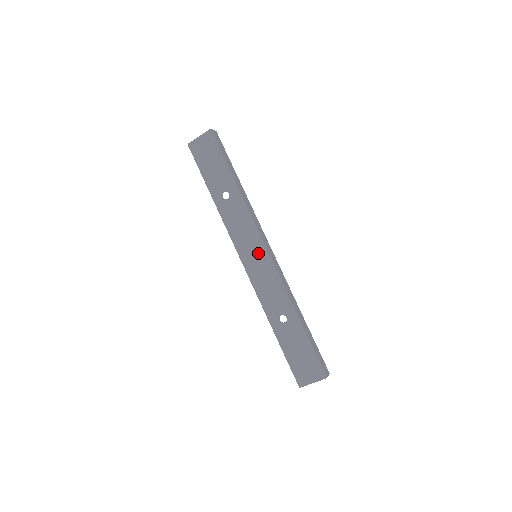
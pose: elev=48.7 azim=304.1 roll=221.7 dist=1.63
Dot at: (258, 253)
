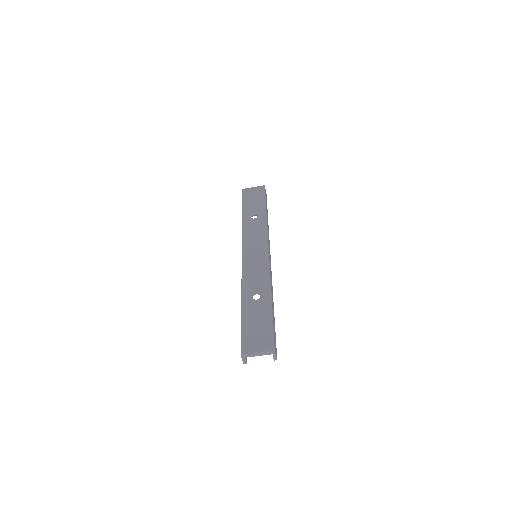
Dot at: (260, 251)
